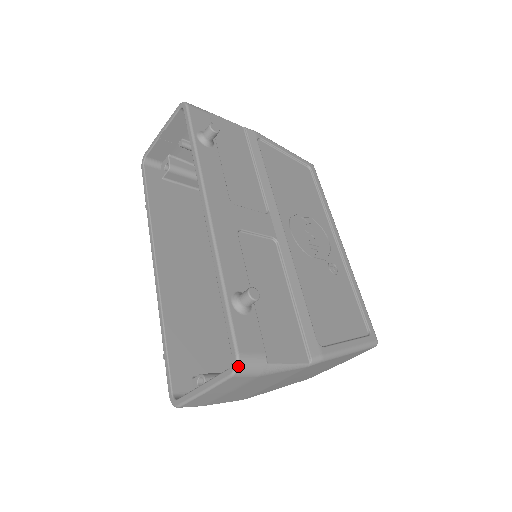
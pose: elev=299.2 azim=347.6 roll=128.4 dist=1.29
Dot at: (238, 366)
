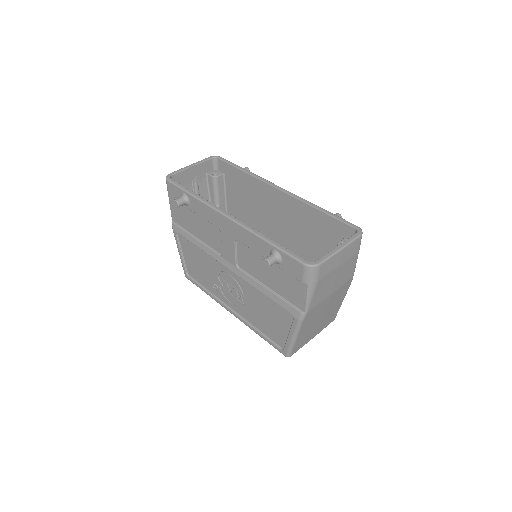
Dot at: occluded
